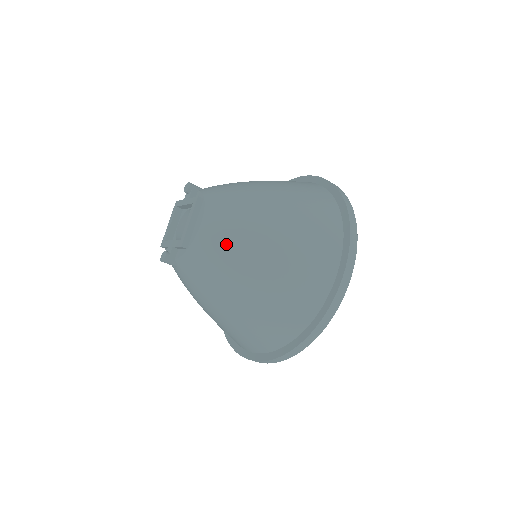
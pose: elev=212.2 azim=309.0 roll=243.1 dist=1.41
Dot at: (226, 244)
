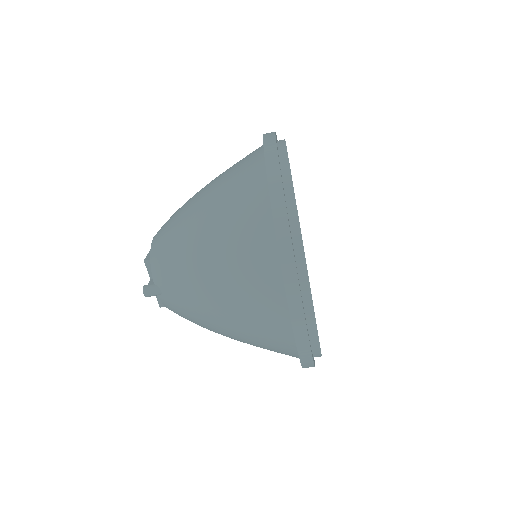
Dot at: (170, 222)
